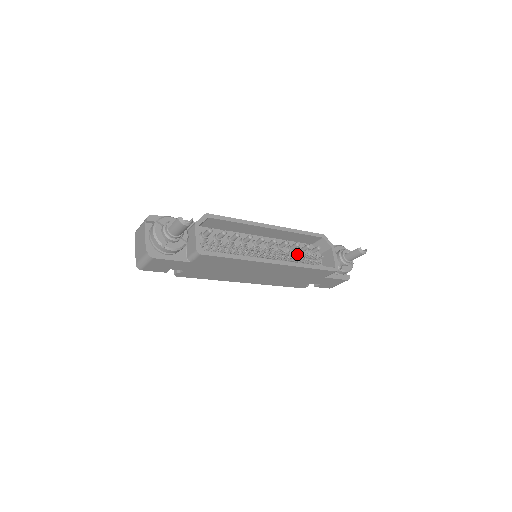
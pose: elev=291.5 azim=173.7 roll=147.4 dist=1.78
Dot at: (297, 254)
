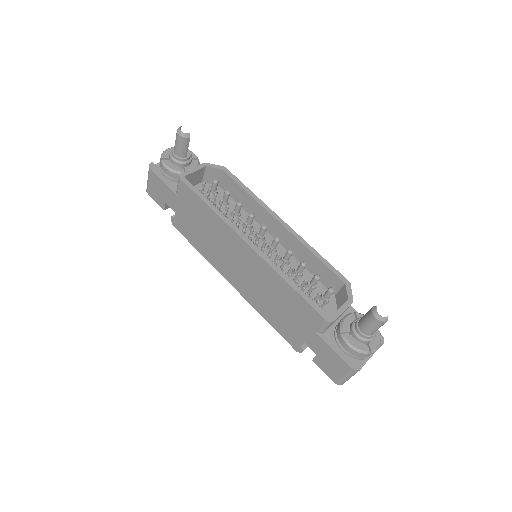
Dot at: occluded
